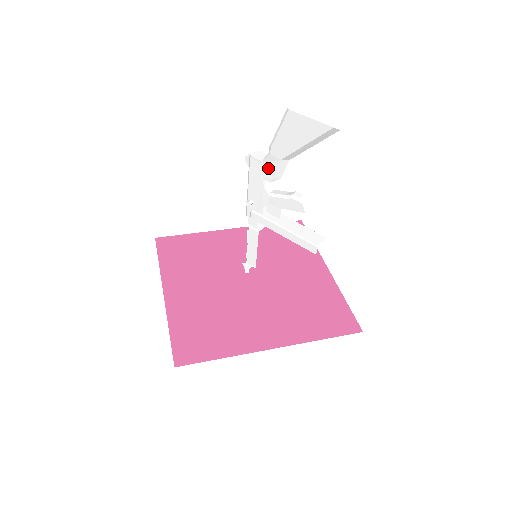
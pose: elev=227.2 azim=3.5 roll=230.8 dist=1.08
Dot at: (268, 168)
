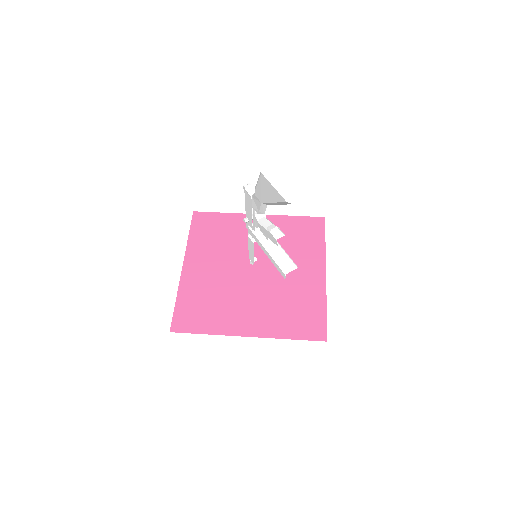
Dot at: (255, 203)
